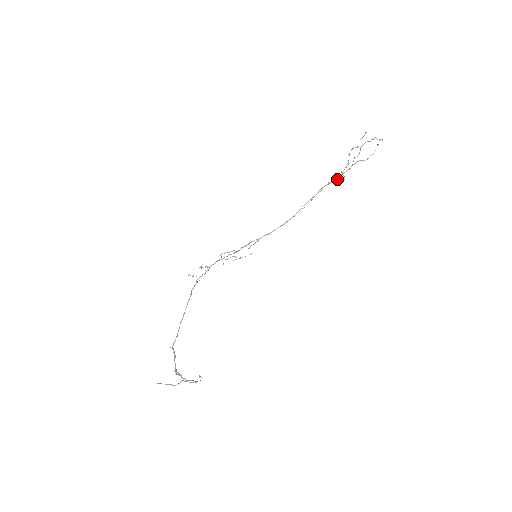
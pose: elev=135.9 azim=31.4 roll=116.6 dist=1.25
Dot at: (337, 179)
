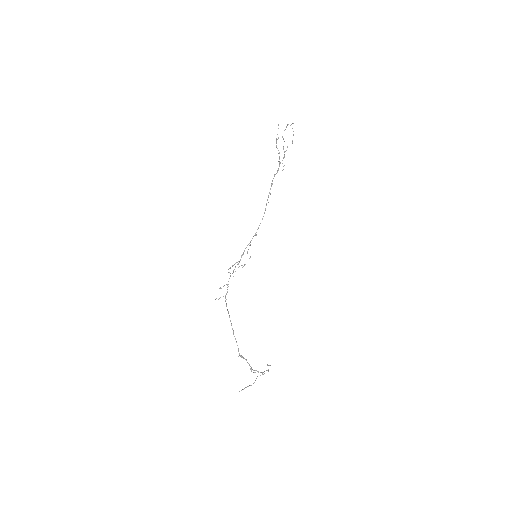
Dot at: occluded
